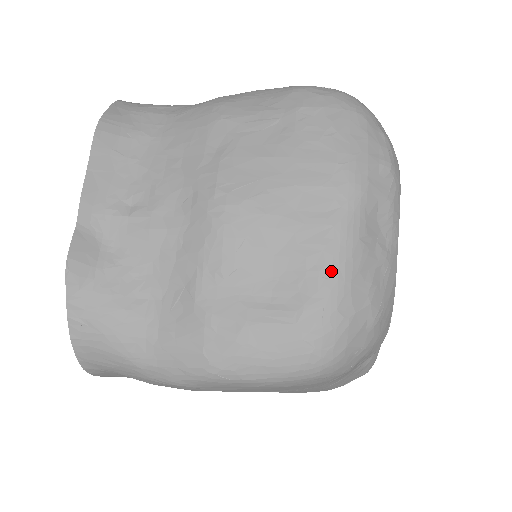
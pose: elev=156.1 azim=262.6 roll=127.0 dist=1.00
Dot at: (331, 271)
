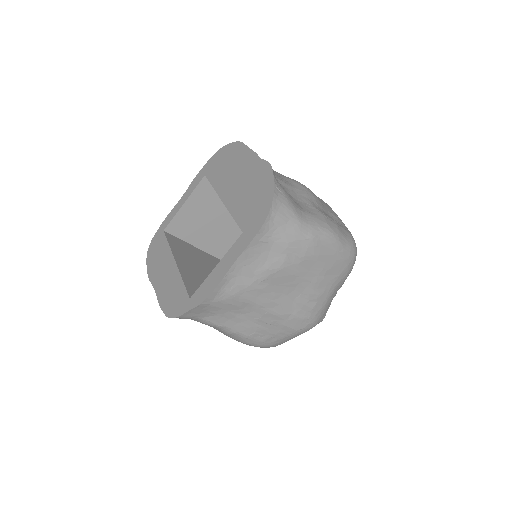
Dot at: (344, 224)
